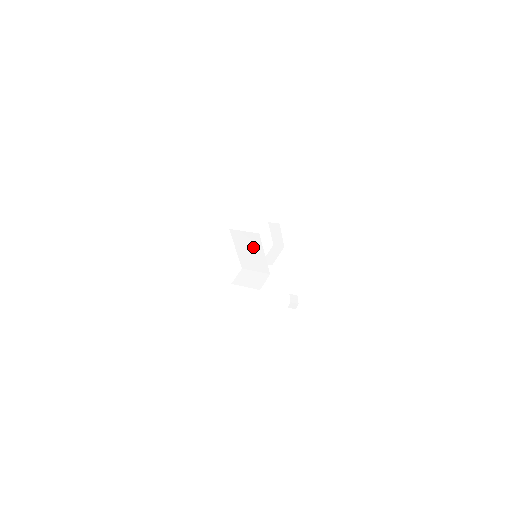
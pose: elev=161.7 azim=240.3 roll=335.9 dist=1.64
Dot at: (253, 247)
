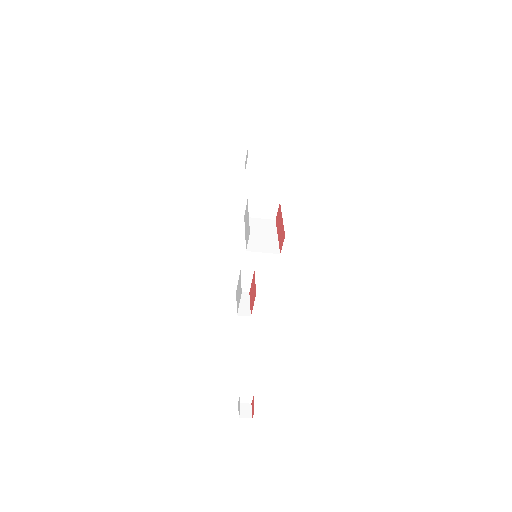
Dot at: (266, 231)
